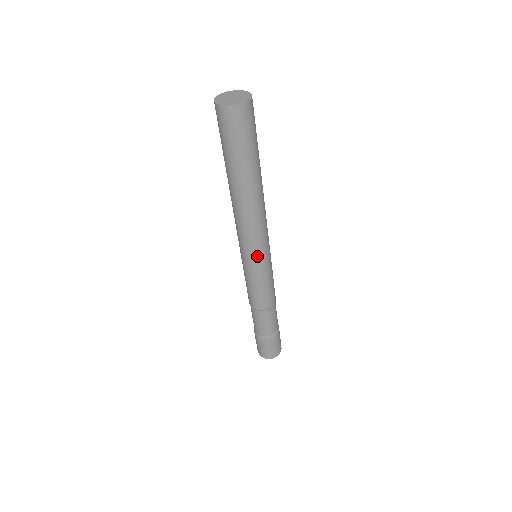
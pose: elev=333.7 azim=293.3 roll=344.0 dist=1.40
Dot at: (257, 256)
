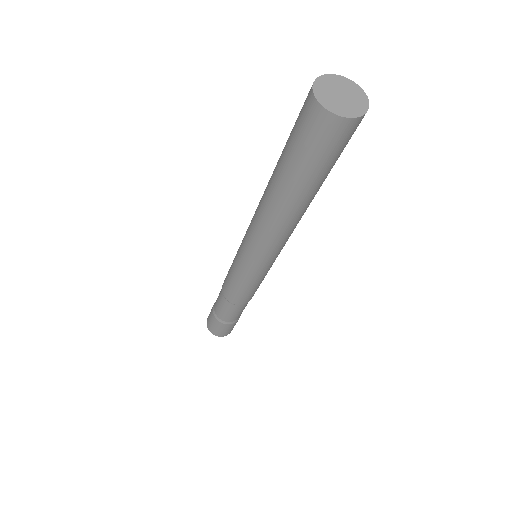
Dot at: (254, 263)
